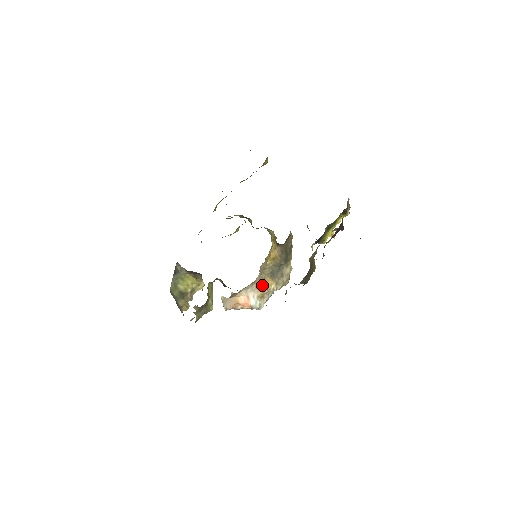
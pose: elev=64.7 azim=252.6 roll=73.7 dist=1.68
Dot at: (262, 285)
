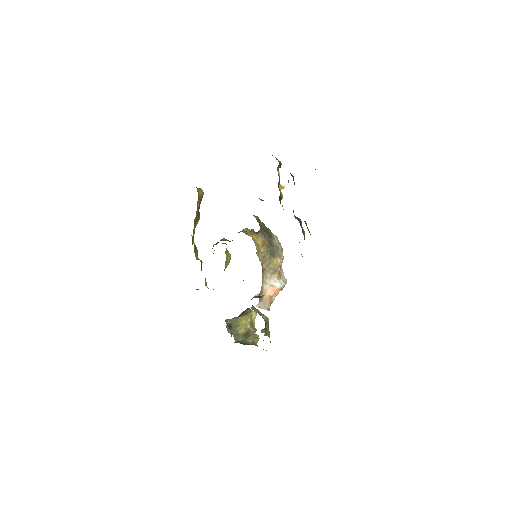
Dot at: (273, 268)
